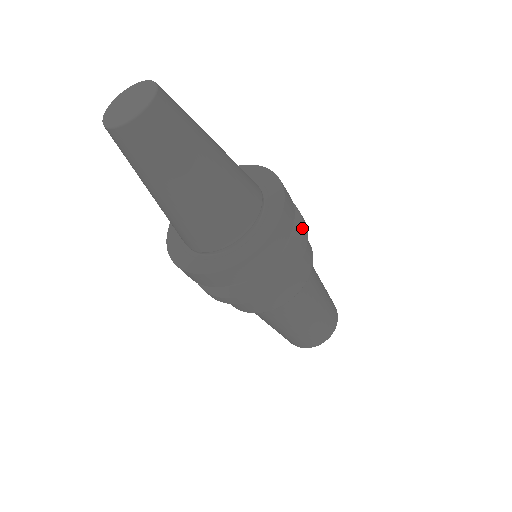
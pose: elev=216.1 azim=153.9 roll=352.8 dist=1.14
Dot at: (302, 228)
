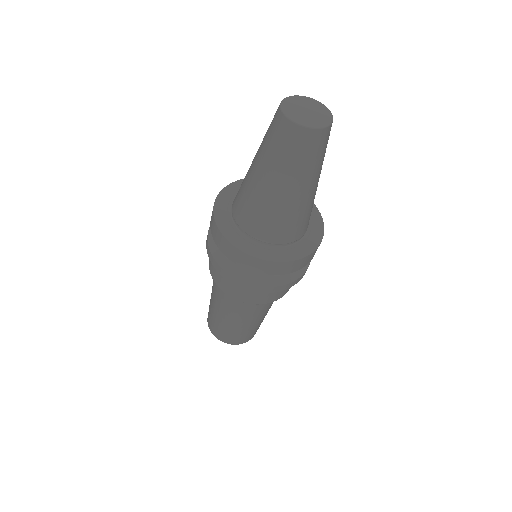
Dot at: (308, 265)
